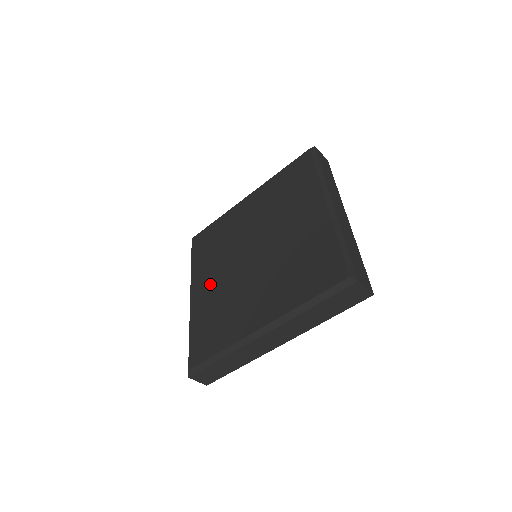
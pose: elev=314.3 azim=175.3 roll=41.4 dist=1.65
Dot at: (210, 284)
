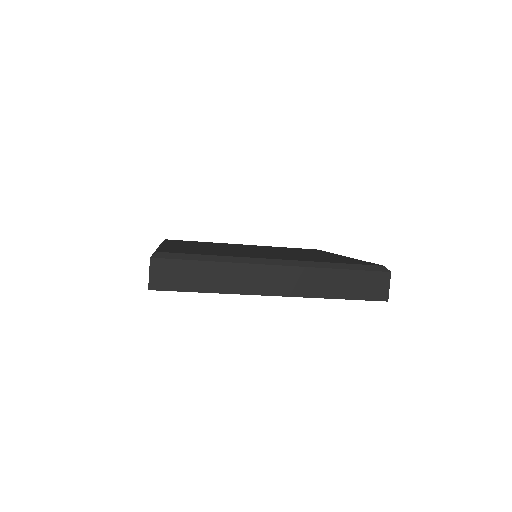
Dot at: (195, 246)
